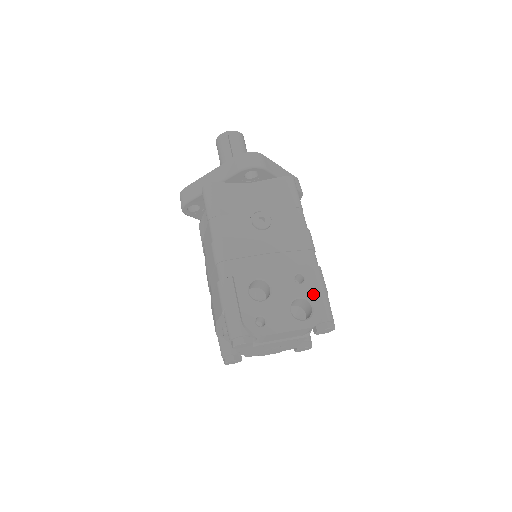
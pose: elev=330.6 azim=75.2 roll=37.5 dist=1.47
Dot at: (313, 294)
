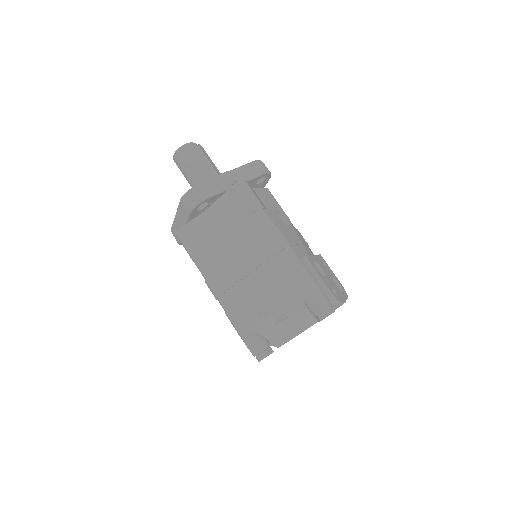
Dot at: (334, 276)
